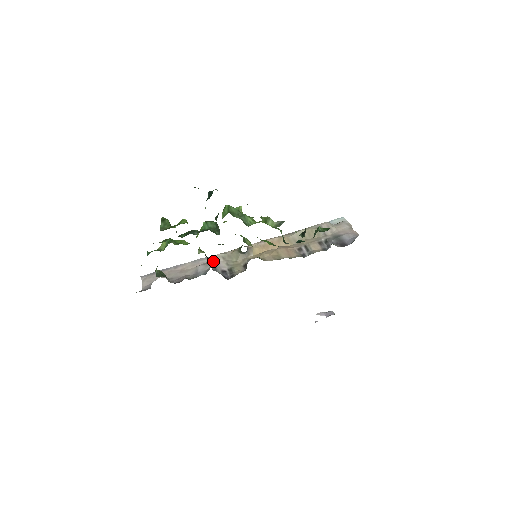
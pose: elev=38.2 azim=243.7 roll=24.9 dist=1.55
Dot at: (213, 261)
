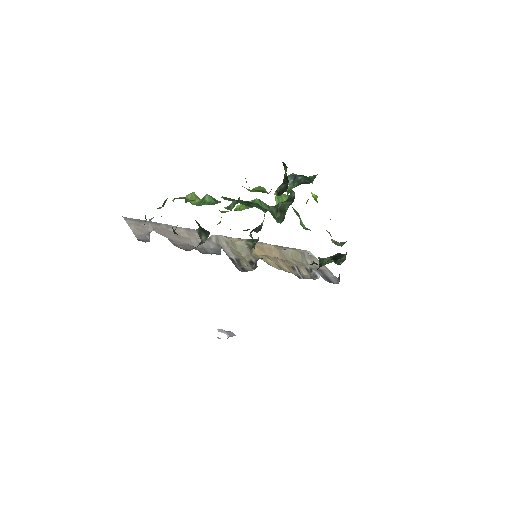
Dot at: (217, 241)
